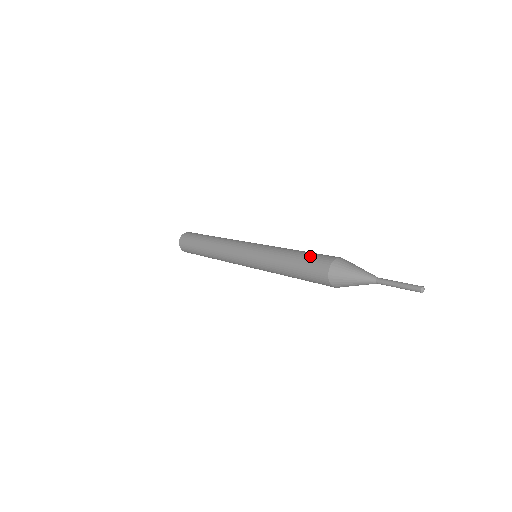
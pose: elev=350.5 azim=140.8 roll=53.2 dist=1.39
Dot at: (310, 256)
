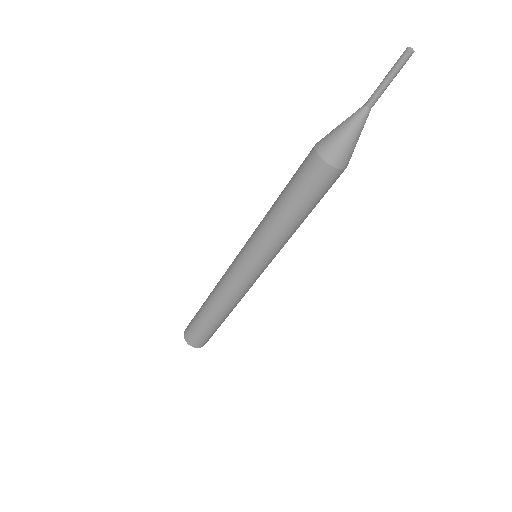
Dot at: occluded
